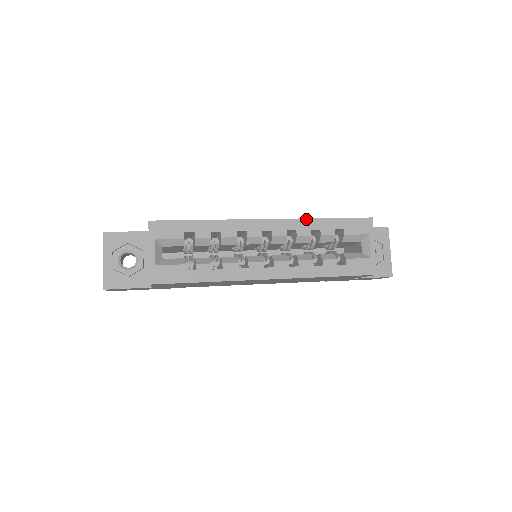
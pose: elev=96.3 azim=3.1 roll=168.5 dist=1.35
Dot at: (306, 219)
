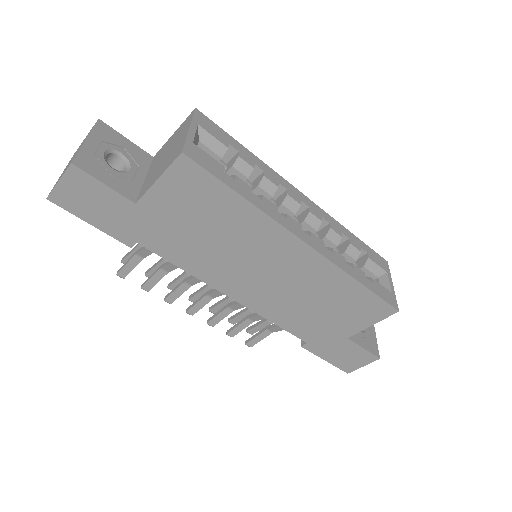
Dot at: (337, 222)
